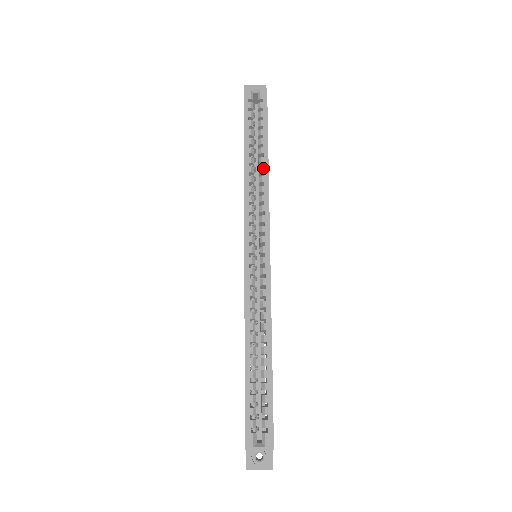
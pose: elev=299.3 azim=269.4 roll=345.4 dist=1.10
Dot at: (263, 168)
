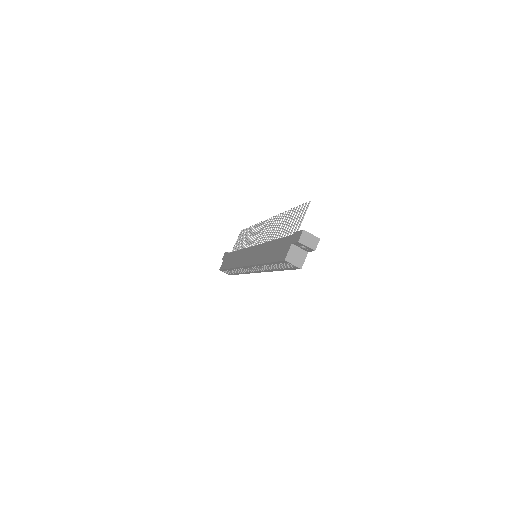
Dot at: (272, 270)
